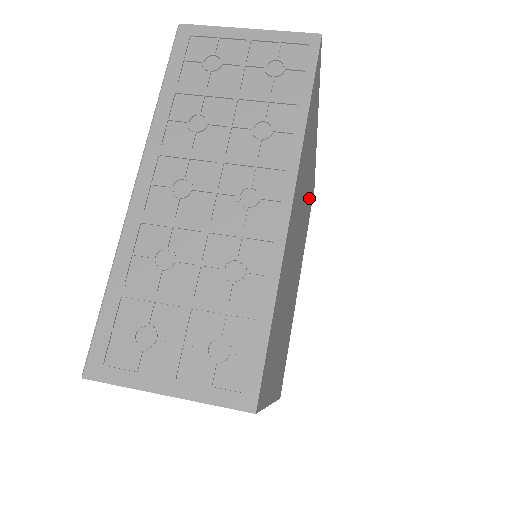
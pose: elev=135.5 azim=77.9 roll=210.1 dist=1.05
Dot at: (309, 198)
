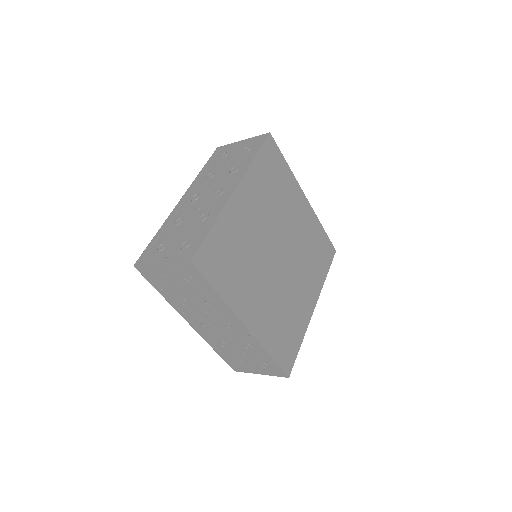
Dot at: (311, 241)
